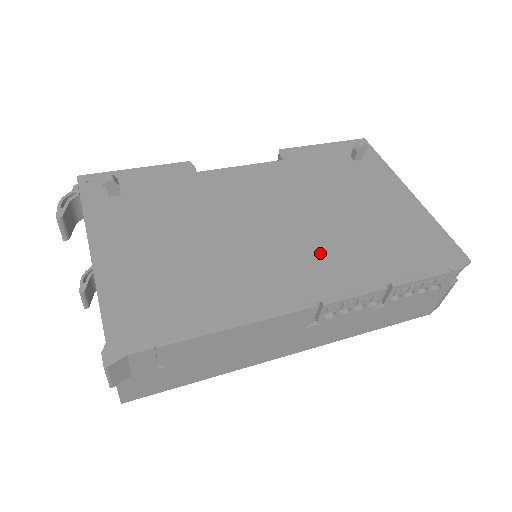
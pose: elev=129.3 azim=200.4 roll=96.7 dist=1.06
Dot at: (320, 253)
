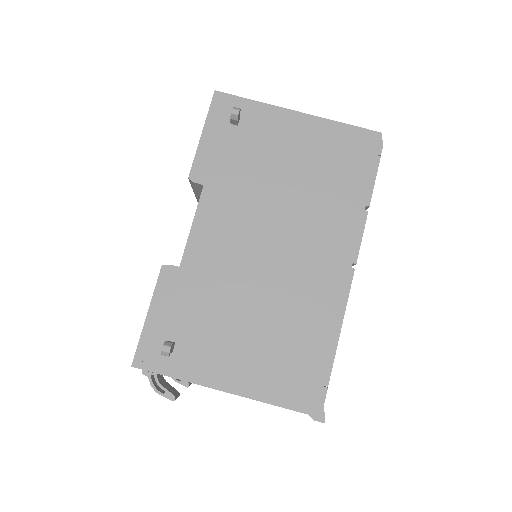
Dot at: (315, 233)
